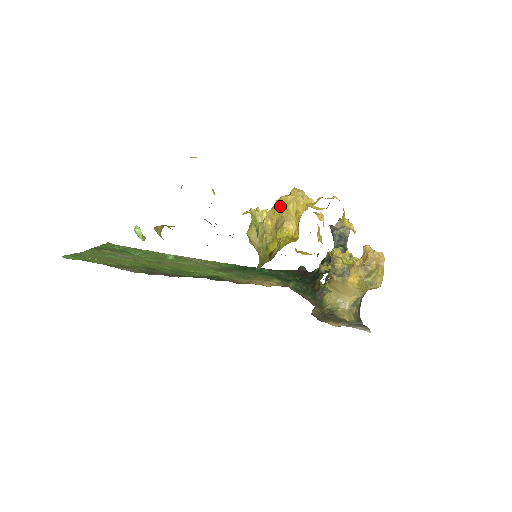
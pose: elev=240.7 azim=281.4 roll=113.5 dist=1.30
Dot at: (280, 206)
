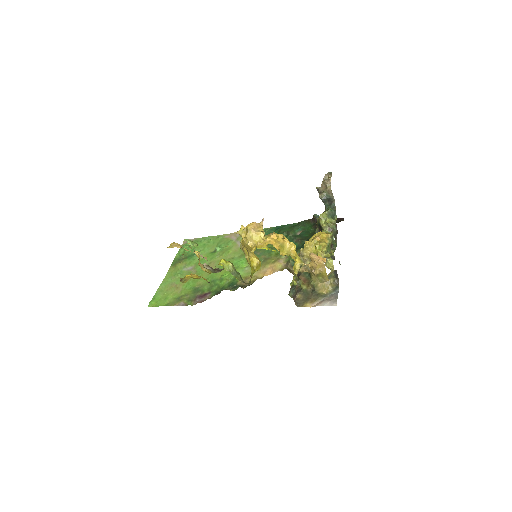
Dot at: (243, 243)
